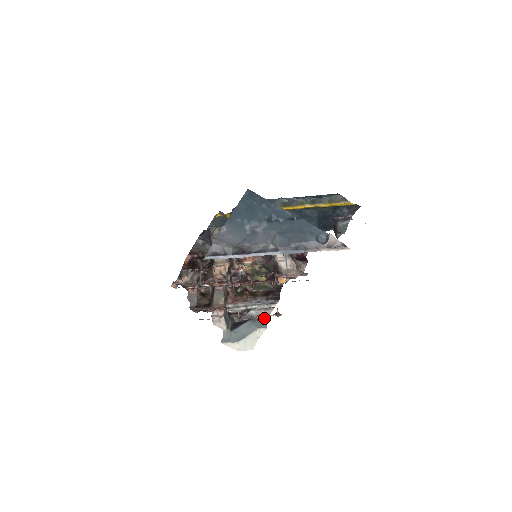
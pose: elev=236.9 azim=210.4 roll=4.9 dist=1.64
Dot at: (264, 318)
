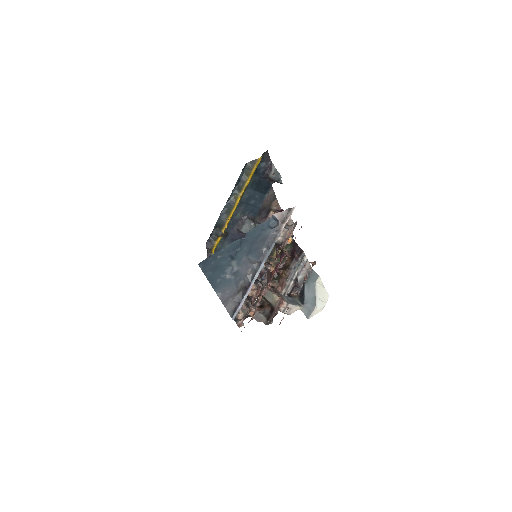
Dot at: (310, 271)
